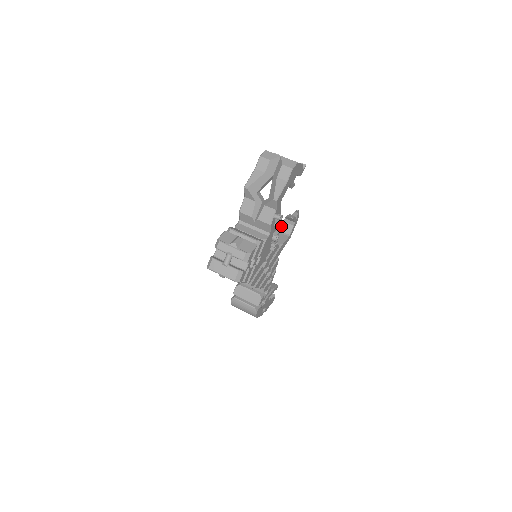
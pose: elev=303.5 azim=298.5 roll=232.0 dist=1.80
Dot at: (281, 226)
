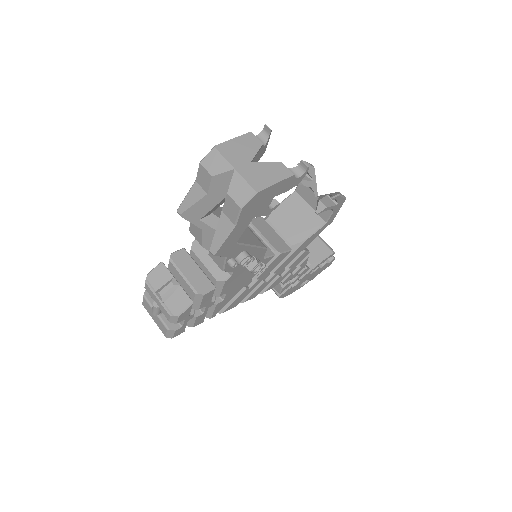
Dot at: (316, 204)
